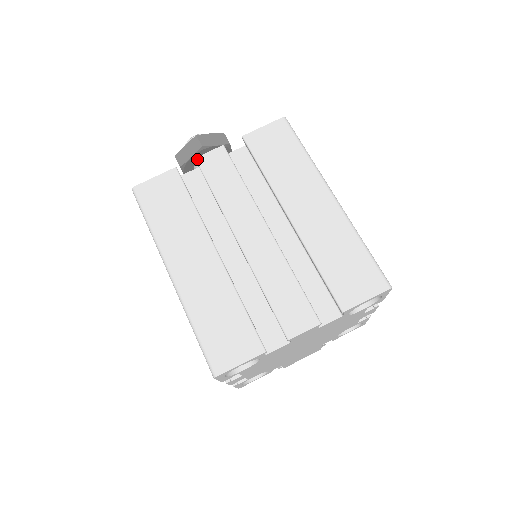
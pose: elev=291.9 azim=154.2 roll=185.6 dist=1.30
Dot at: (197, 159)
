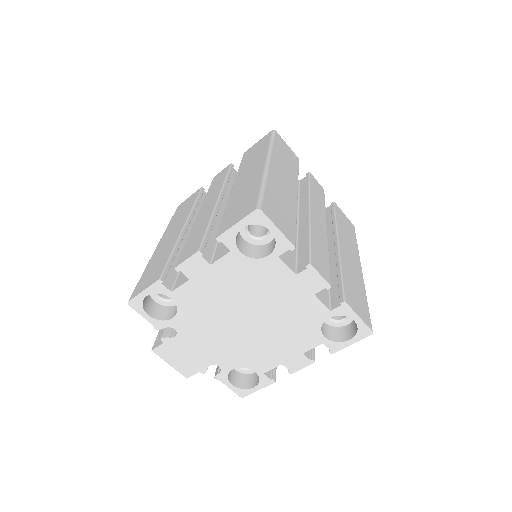
Dot at: (310, 173)
